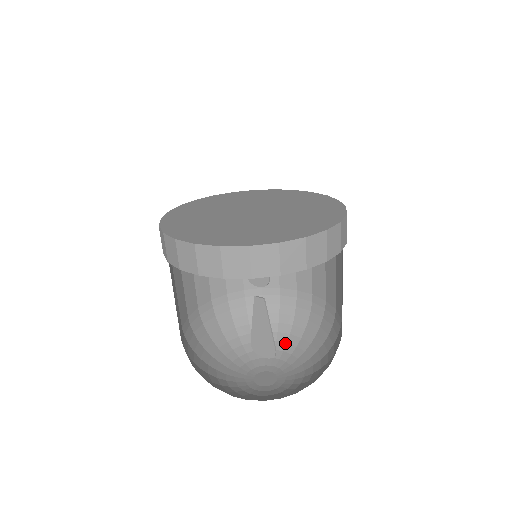
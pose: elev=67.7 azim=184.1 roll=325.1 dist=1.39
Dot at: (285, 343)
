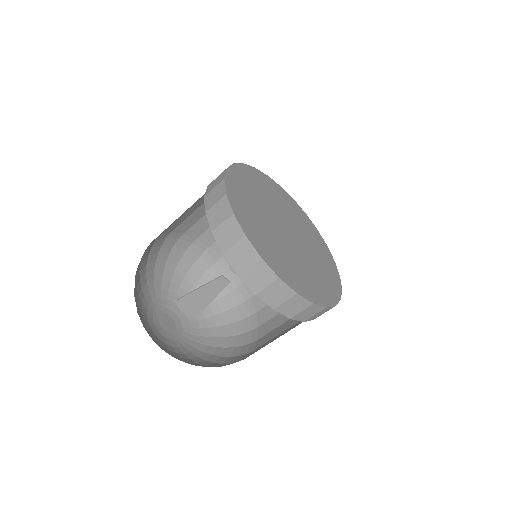
Dot at: (178, 286)
